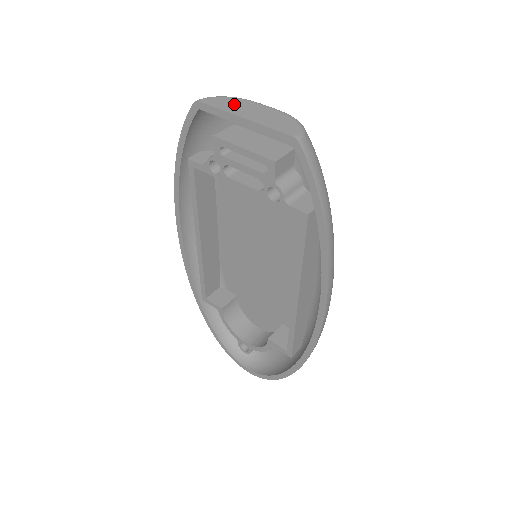
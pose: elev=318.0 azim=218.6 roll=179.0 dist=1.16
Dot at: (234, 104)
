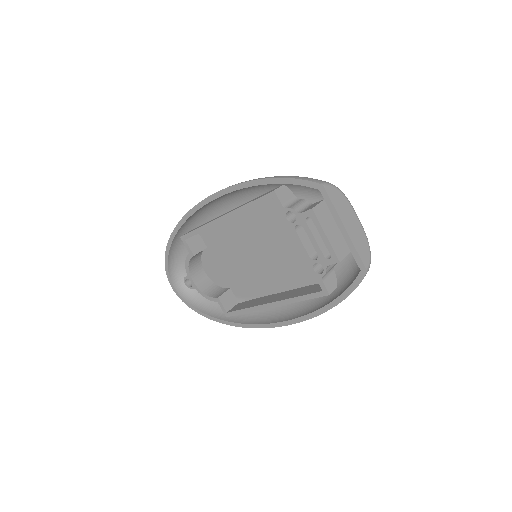
Dot at: (343, 206)
